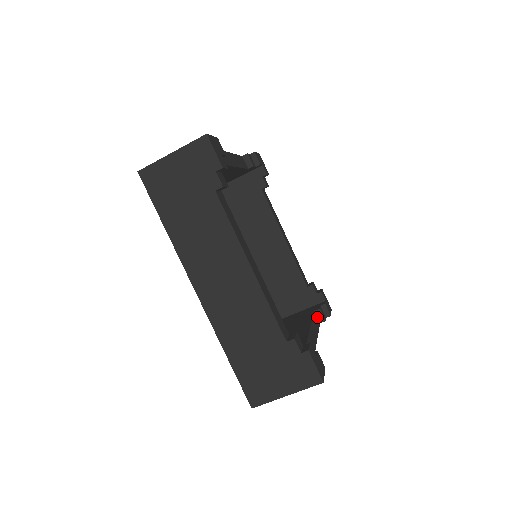
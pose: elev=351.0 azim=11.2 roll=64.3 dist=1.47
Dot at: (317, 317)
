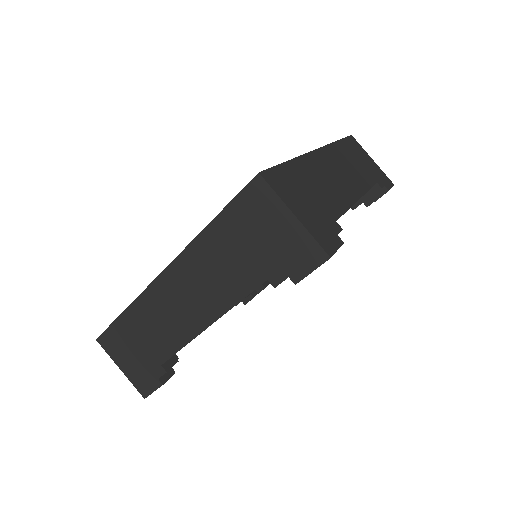
Dot at: occluded
